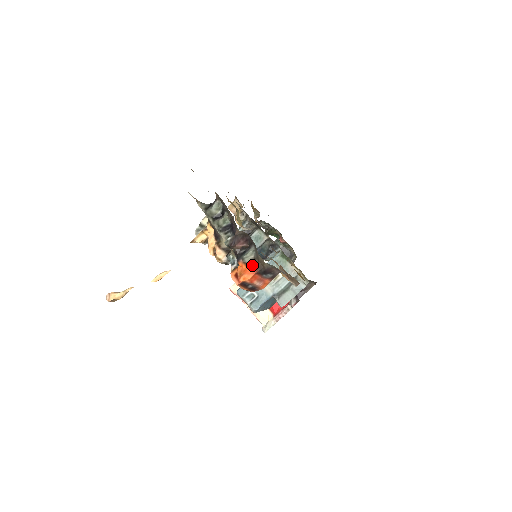
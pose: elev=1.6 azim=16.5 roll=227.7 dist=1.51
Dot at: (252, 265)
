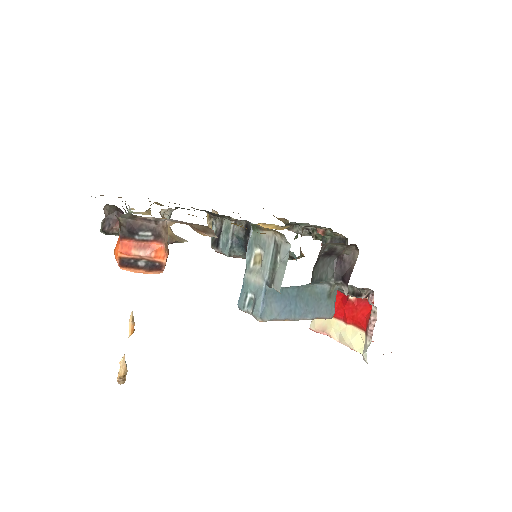
Dot at: occluded
